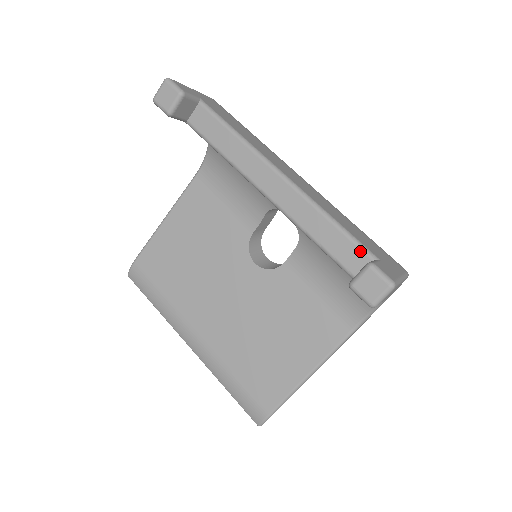
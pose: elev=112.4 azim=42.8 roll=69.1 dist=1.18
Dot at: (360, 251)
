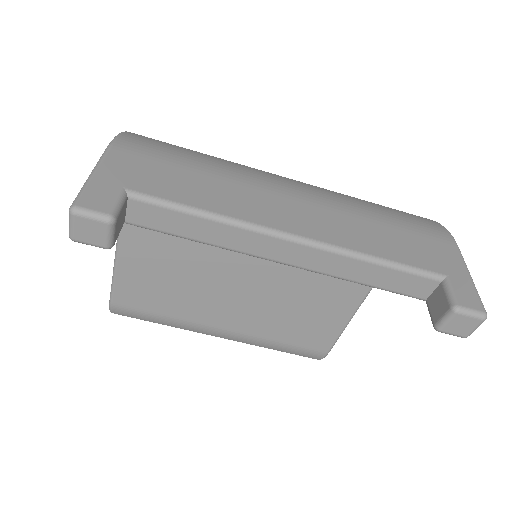
Dot at: (424, 279)
